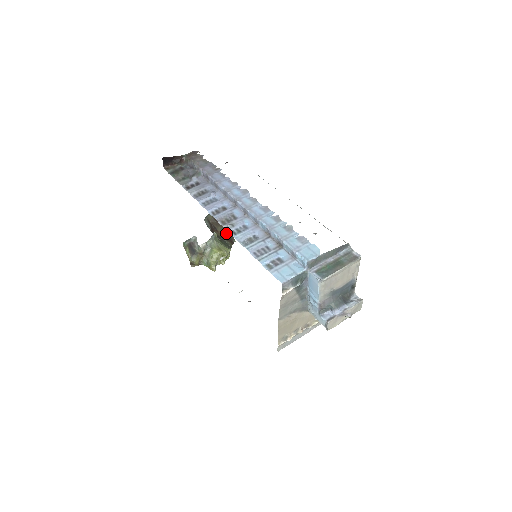
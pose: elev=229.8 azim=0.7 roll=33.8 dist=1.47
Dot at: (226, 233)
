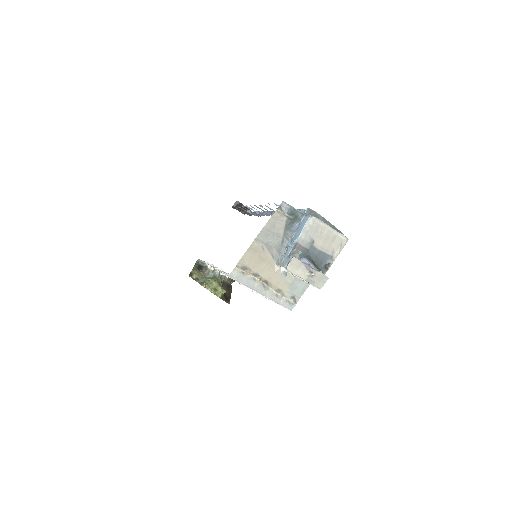
Dot at: (227, 295)
